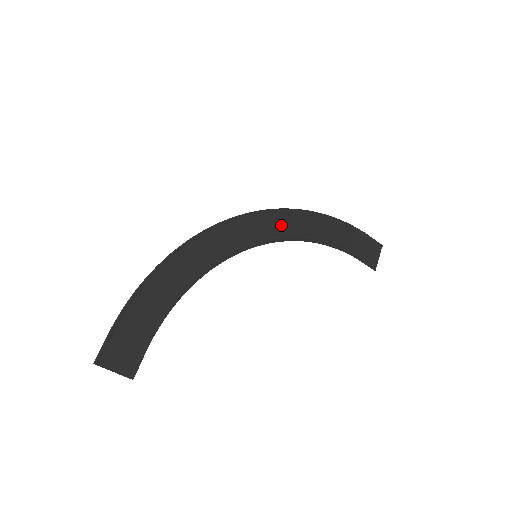
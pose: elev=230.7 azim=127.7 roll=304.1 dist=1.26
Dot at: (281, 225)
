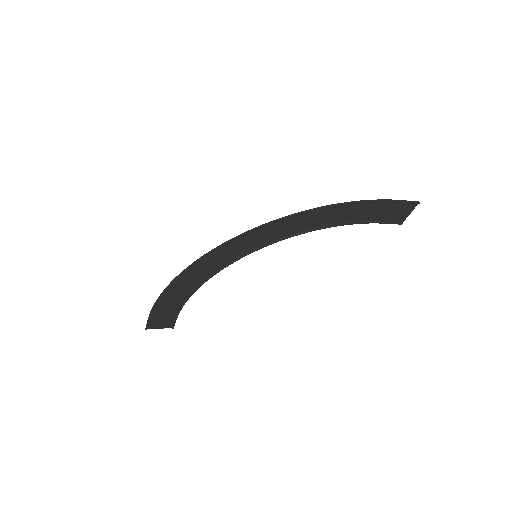
Dot at: (282, 229)
